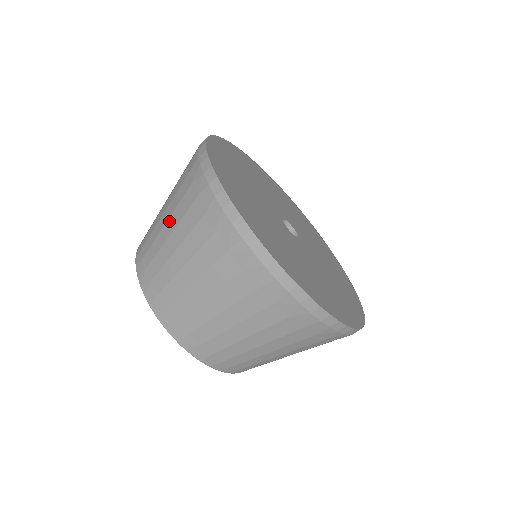
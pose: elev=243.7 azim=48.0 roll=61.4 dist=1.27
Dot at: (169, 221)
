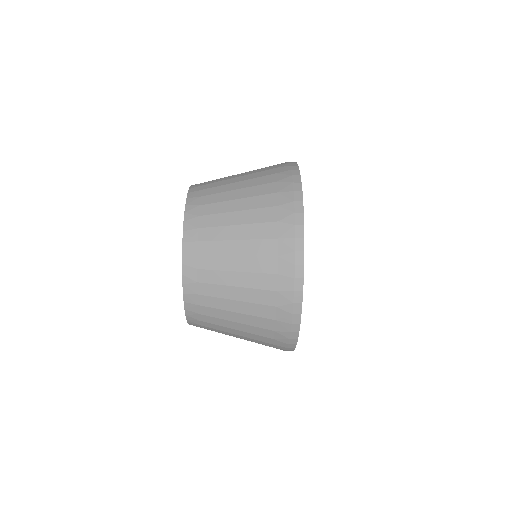
Dot at: (242, 190)
